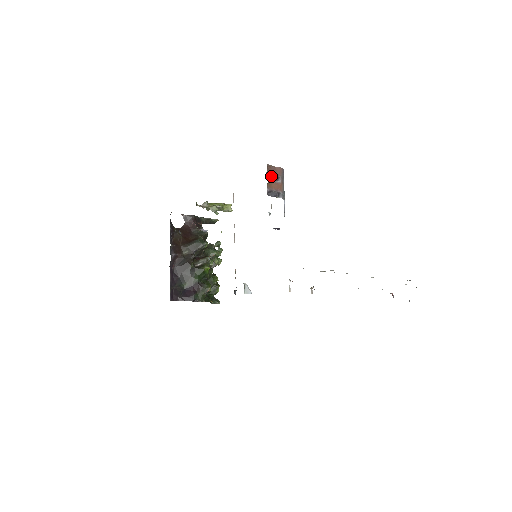
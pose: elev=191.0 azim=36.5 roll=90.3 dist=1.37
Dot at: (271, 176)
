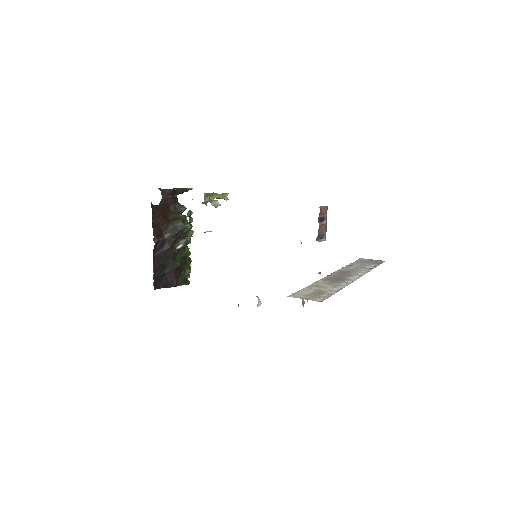
Dot at: (320, 218)
